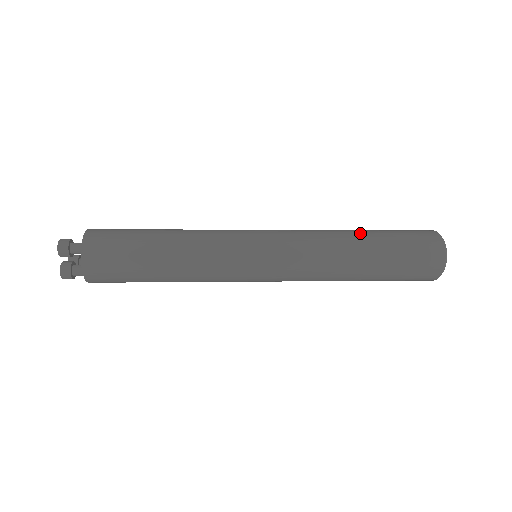
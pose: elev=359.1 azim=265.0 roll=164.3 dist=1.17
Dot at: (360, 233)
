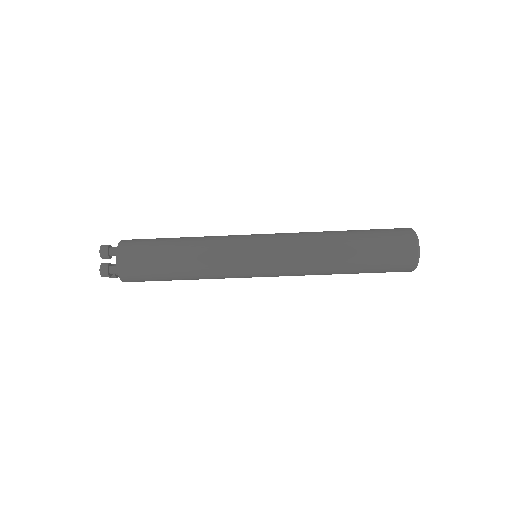
Dot at: (341, 231)
